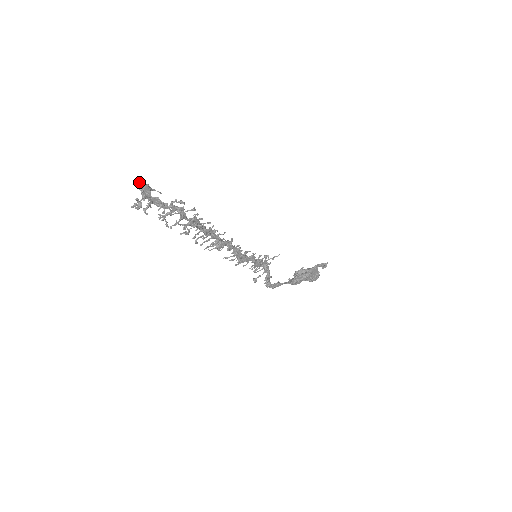
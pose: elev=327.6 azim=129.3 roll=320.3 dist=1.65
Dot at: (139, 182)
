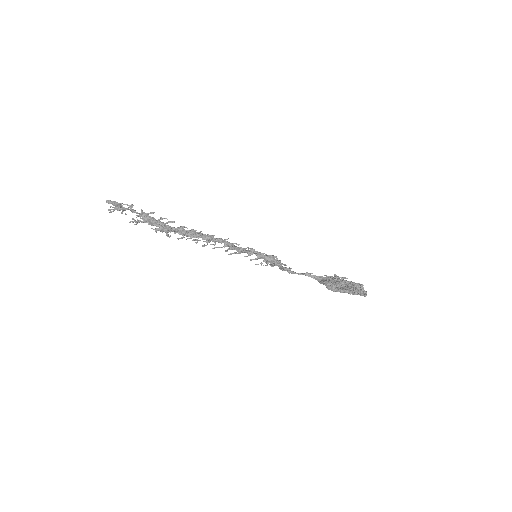
Dot at: occluded
